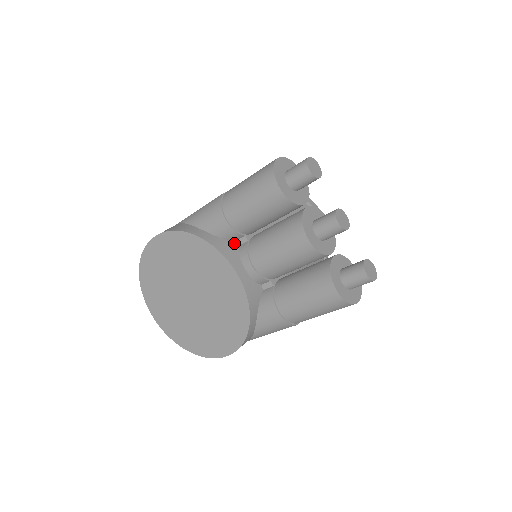
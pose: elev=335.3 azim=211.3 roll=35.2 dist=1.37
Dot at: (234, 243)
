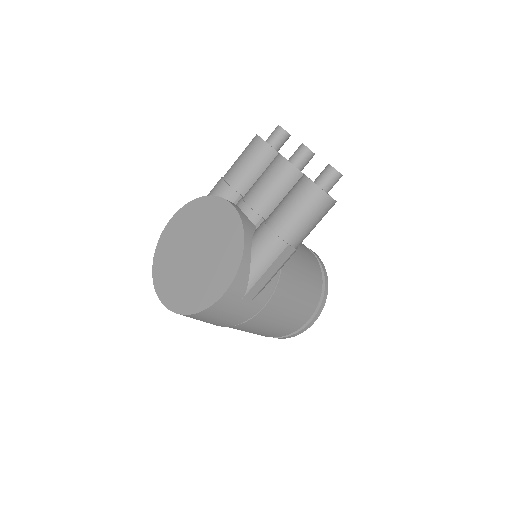
Dot at: occluded
